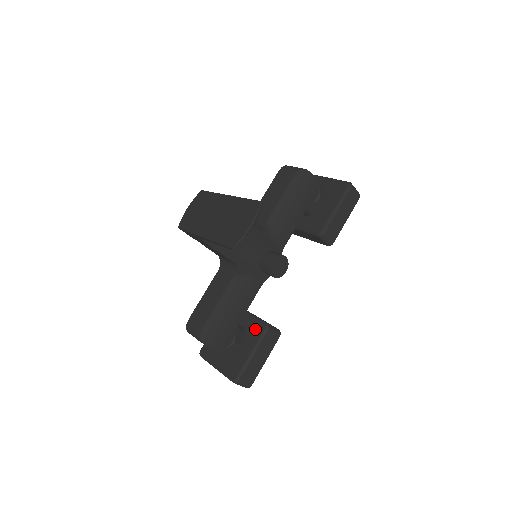
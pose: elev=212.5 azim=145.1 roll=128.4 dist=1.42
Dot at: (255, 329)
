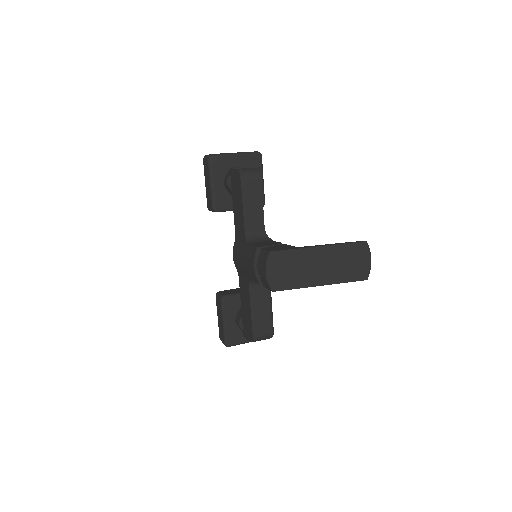
Dot at: occluded
